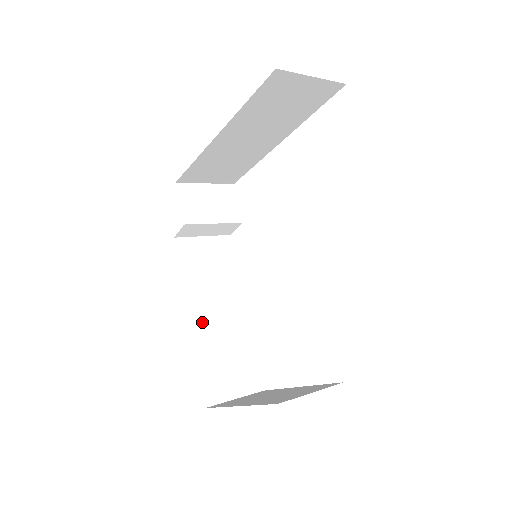
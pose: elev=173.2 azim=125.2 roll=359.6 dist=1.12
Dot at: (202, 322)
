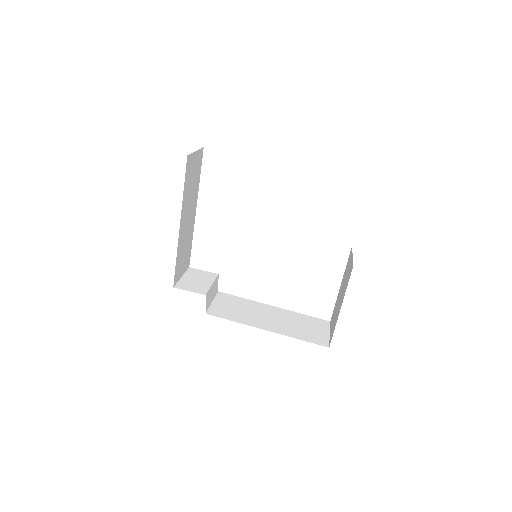
Dot at: (271, 326)
